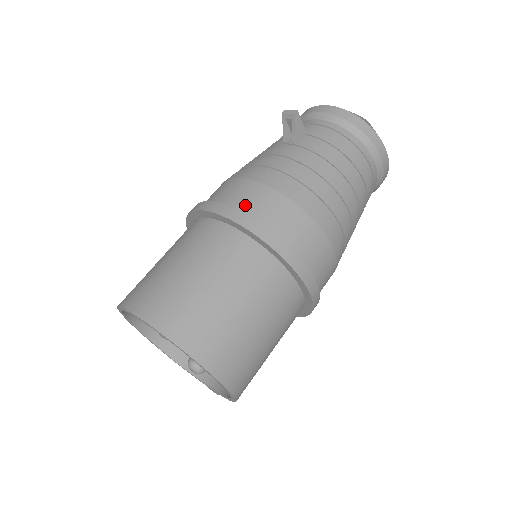
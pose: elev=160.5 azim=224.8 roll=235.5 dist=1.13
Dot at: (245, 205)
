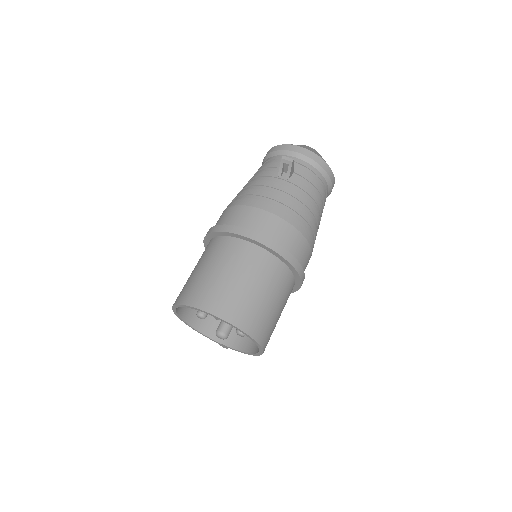
Dot at: (270, 233)
